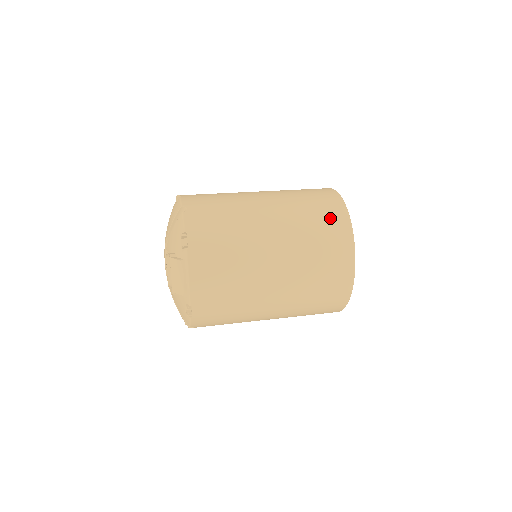
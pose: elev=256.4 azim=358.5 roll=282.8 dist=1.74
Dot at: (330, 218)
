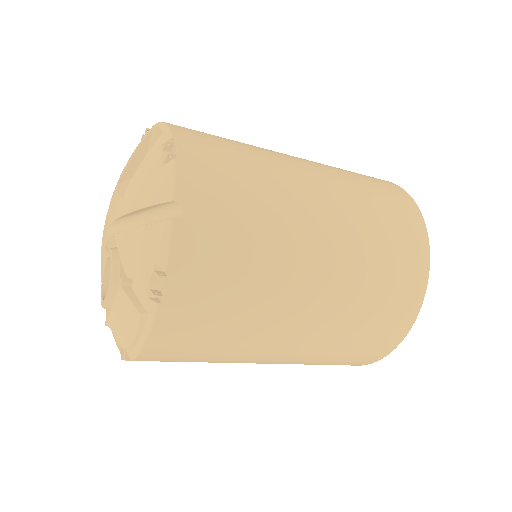
Dot at: (401, 289)
